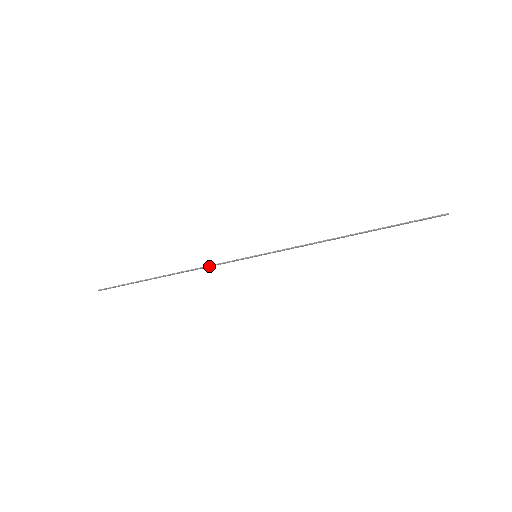
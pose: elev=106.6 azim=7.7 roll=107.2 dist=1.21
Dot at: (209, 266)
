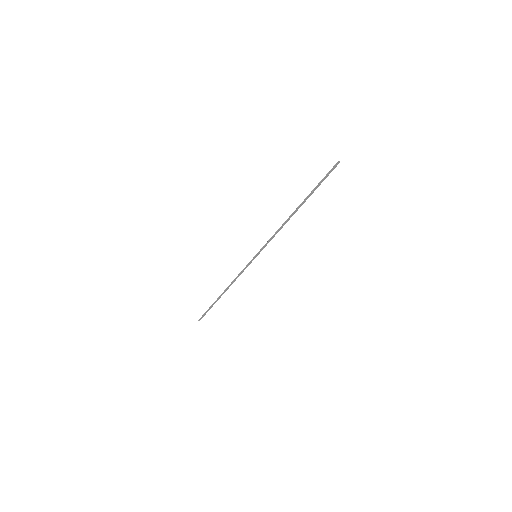
Dot at: (238, 276)
